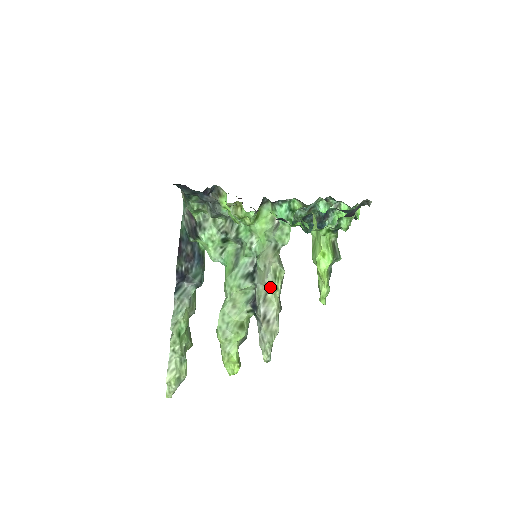
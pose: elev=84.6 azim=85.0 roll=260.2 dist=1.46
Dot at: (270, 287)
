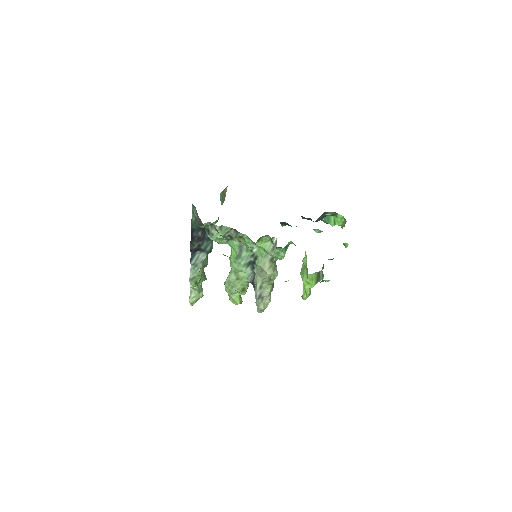
Dot at: (265, 282)
